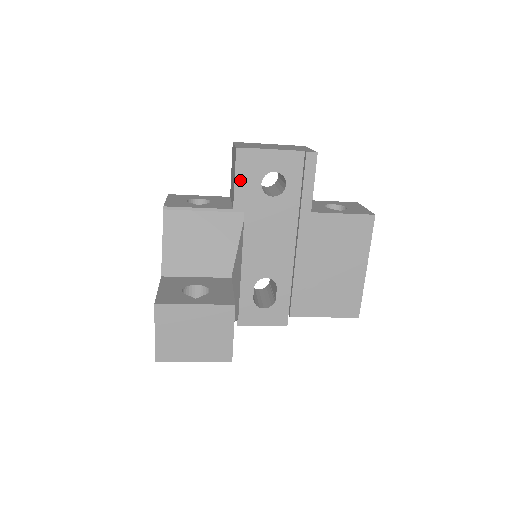
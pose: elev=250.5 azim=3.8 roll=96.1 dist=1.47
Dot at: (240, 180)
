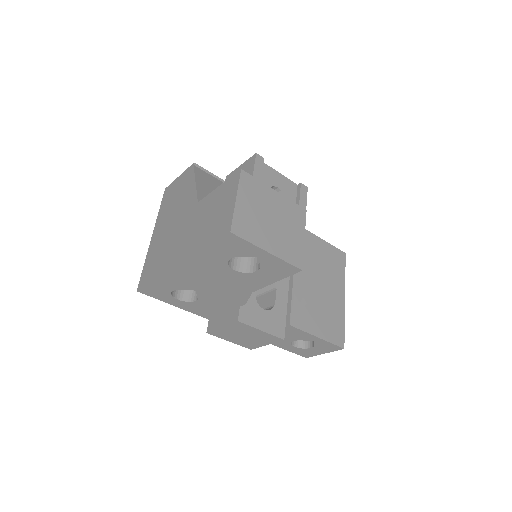
Dot at: (257, 176)
